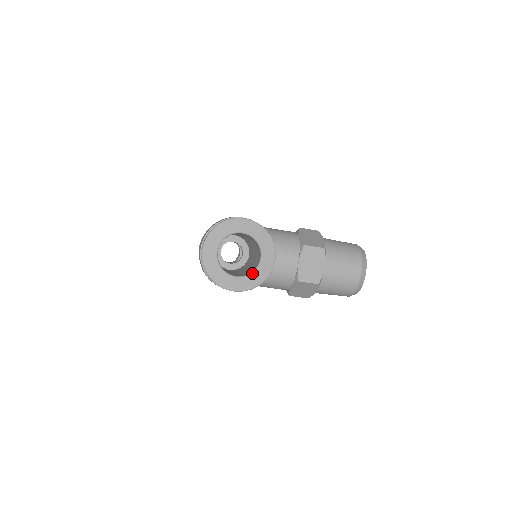
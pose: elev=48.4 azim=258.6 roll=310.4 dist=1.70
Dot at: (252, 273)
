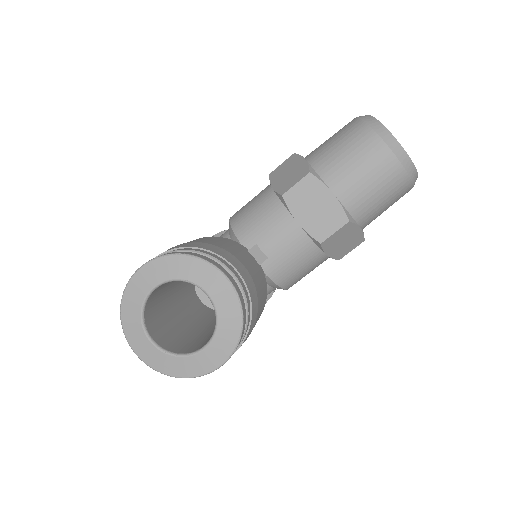
Dot at: (216, 325)
